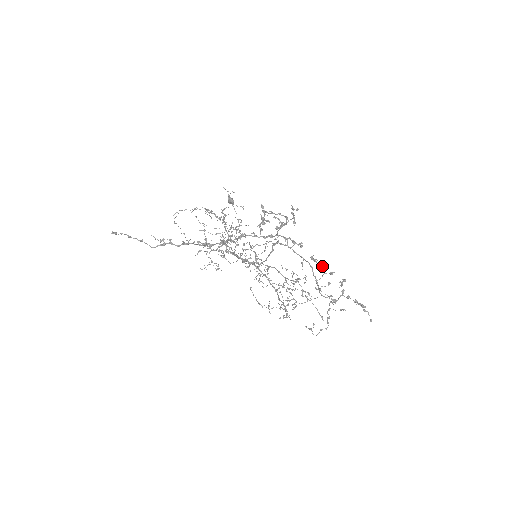
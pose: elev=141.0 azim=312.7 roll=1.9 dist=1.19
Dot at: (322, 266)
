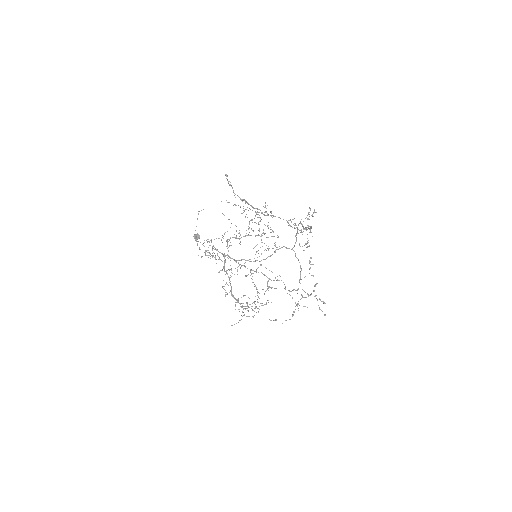
Dot at: (310, 268)
